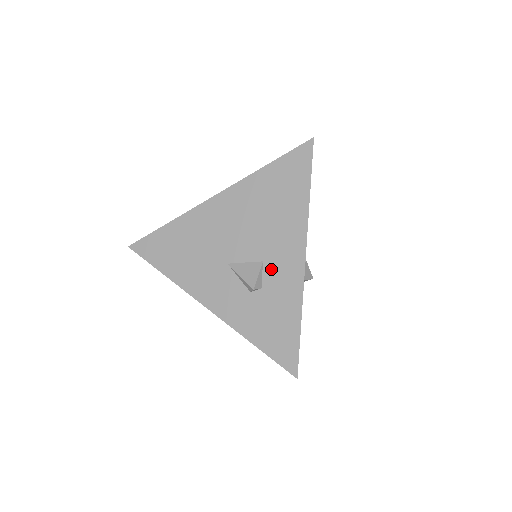
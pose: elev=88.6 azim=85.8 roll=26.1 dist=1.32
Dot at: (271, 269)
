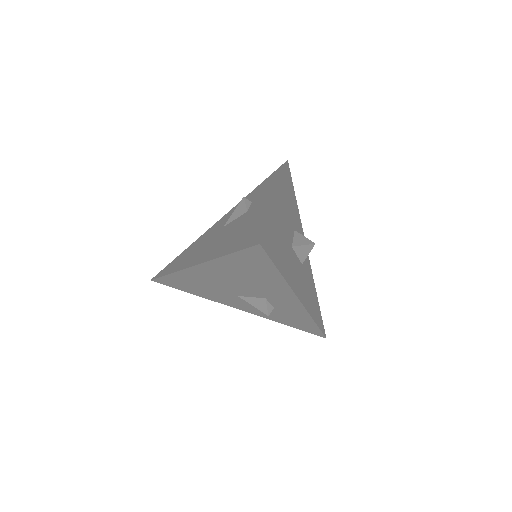
Dot at: (275, 302)
